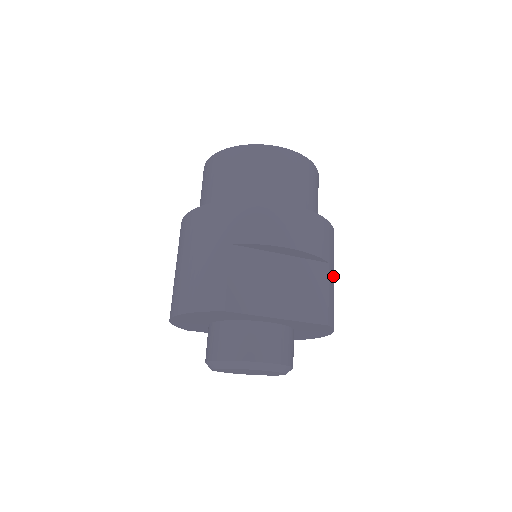
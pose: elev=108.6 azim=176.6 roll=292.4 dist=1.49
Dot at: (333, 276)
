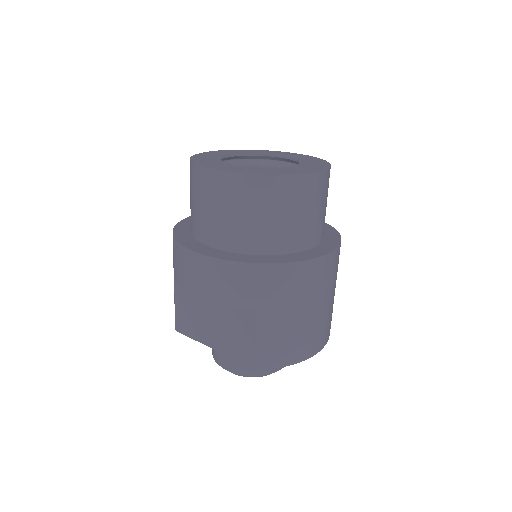
Dot at: (278, 317)
